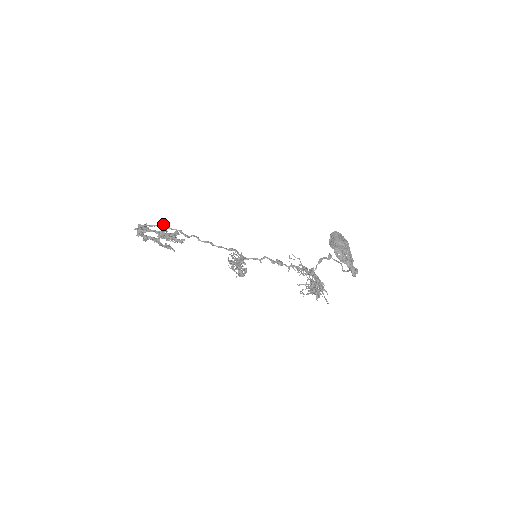
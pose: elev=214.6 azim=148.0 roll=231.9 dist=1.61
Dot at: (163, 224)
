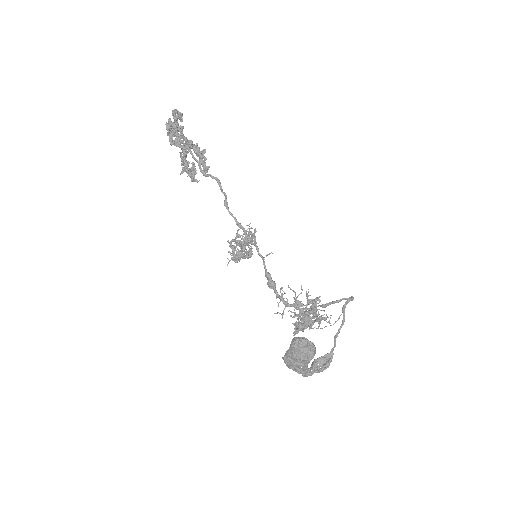
Dot at: (186, 140)
